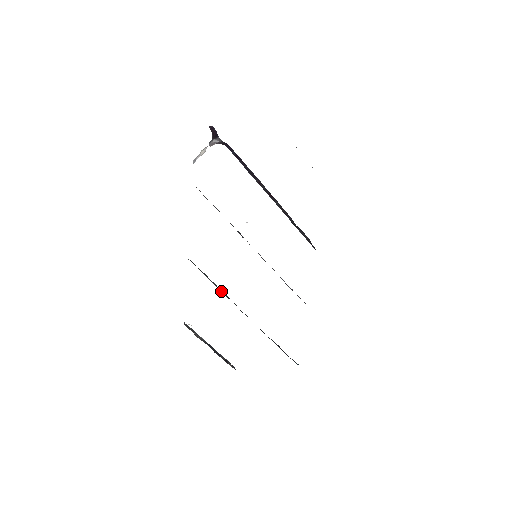
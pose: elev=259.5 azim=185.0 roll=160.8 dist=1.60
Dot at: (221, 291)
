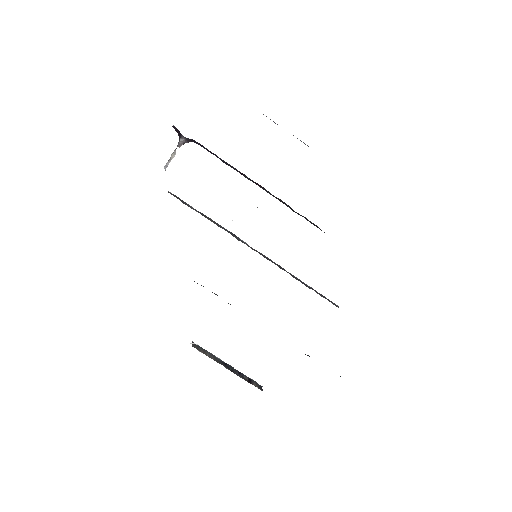
Dot at: occluded
